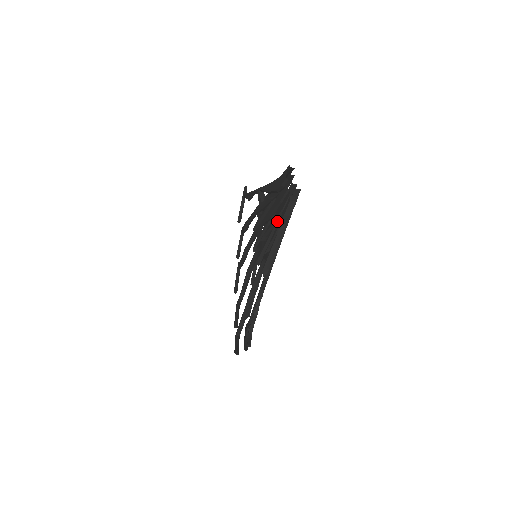
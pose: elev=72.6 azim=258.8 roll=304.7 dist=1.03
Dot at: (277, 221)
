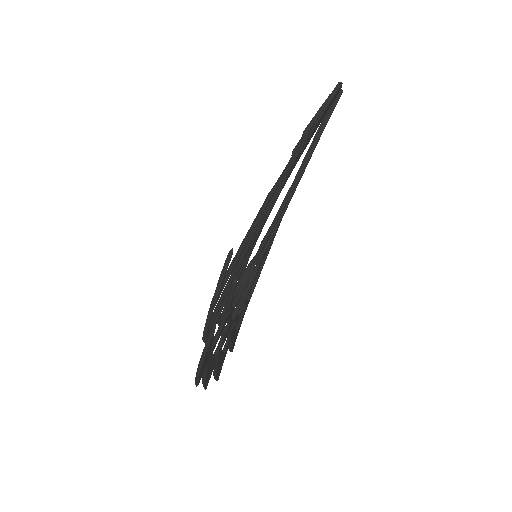
Dot at: occluded
